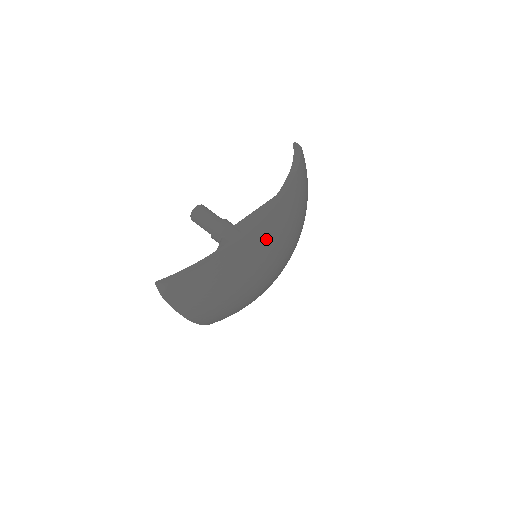
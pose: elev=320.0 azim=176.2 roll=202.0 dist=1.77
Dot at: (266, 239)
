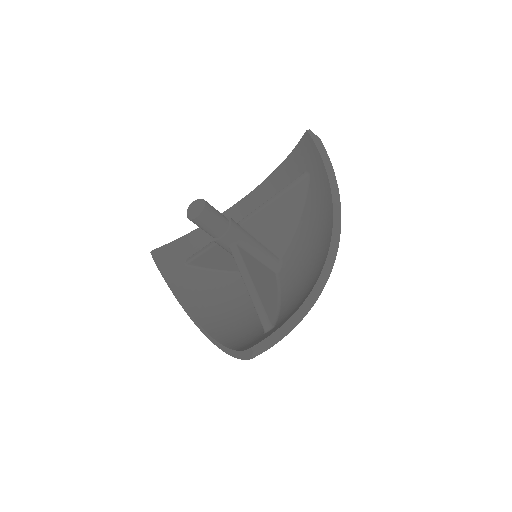
Dot at: occluded
